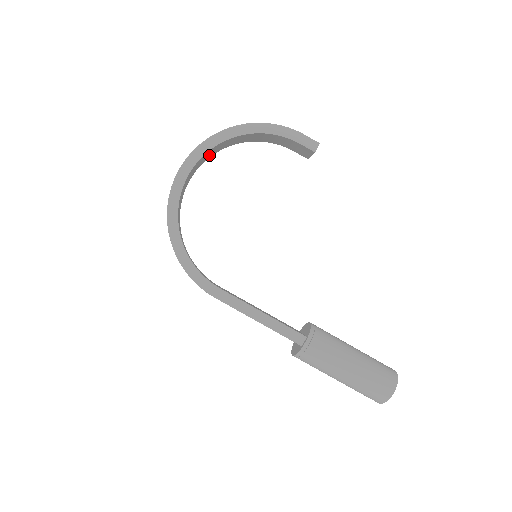
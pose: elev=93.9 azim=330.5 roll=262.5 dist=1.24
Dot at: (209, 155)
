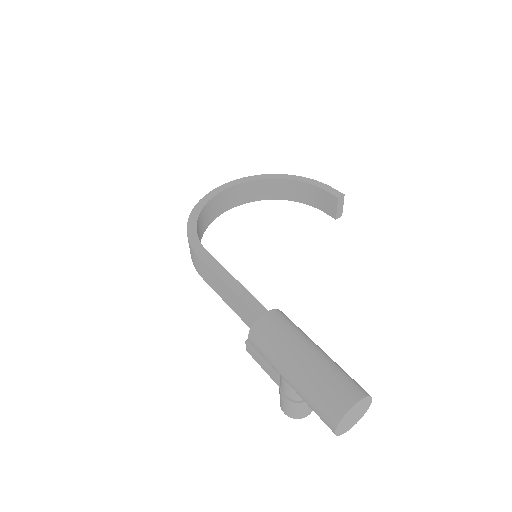
Dot at: (253, 195)
